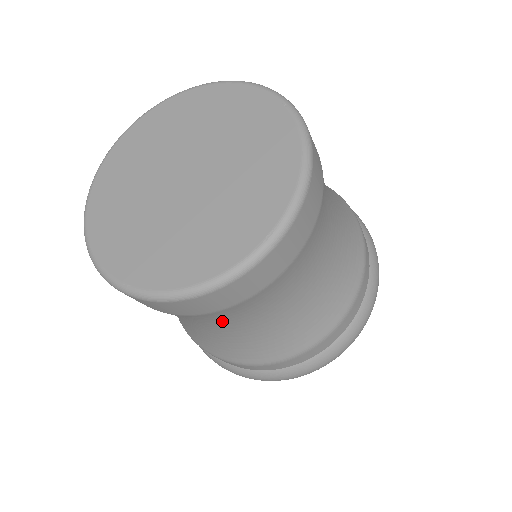
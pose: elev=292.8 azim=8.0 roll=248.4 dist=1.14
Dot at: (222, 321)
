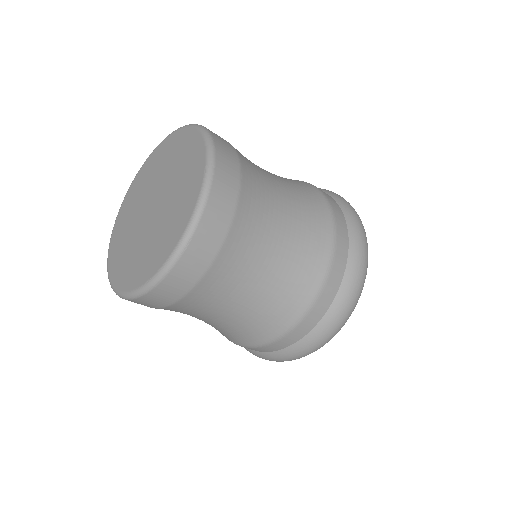
Dot at: (236, 273)
